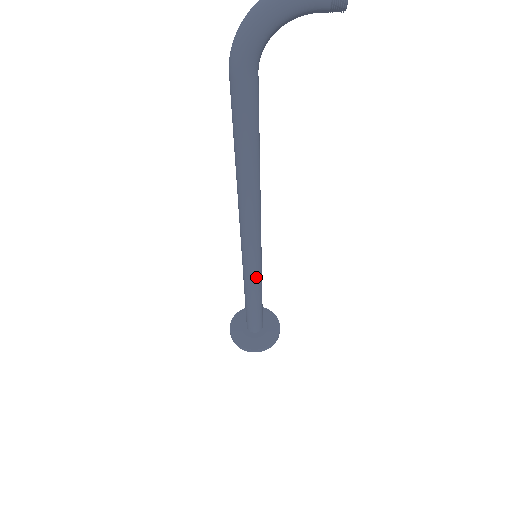
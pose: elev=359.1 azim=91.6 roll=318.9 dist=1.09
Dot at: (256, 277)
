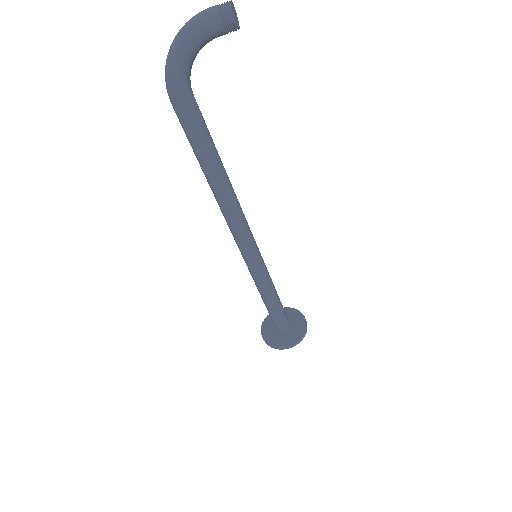
Dot at: (262, 275)
